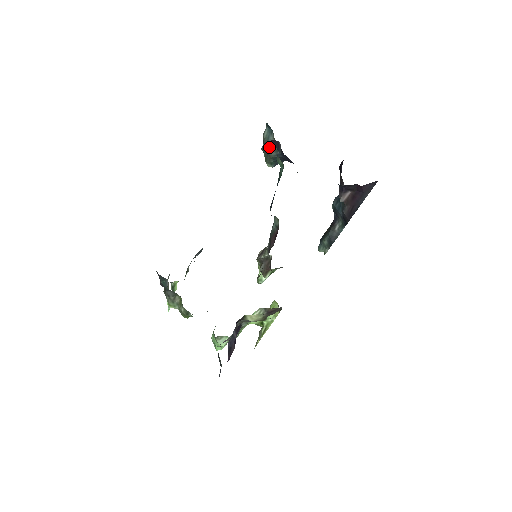
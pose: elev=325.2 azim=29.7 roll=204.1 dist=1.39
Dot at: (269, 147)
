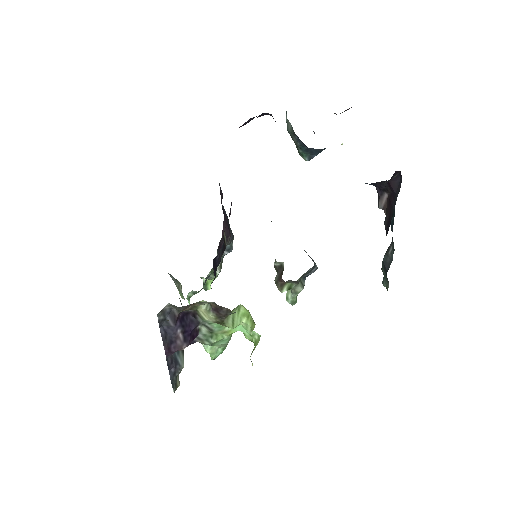
Dot at: (288, 131)
